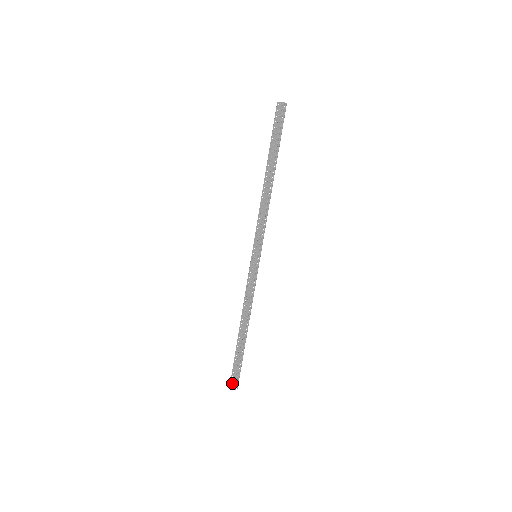
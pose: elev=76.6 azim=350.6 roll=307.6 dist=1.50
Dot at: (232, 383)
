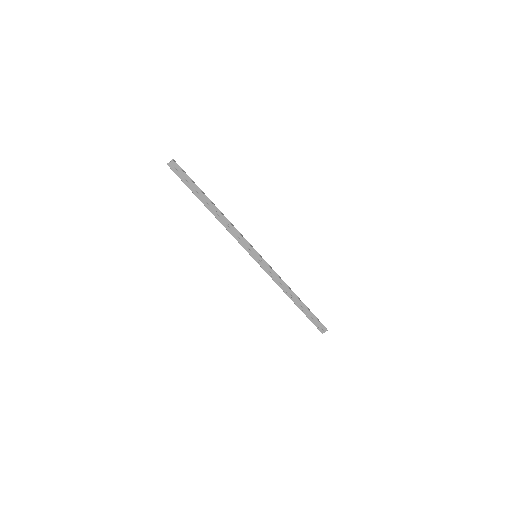
Dot at: (322, 330)
